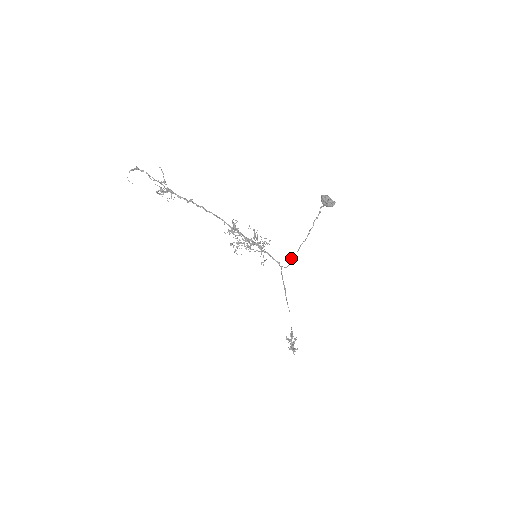
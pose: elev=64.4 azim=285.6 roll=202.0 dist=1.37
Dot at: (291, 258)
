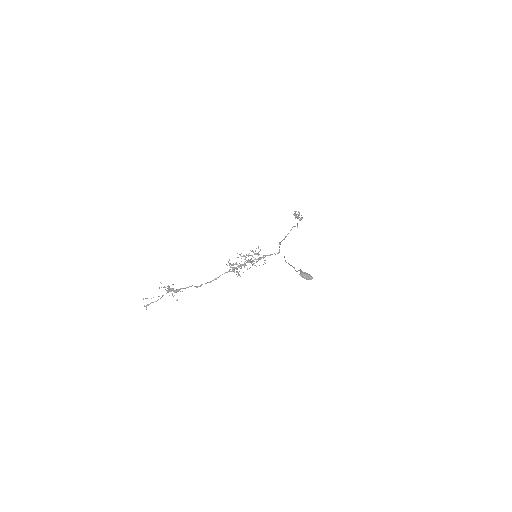
Dot at: occluded
